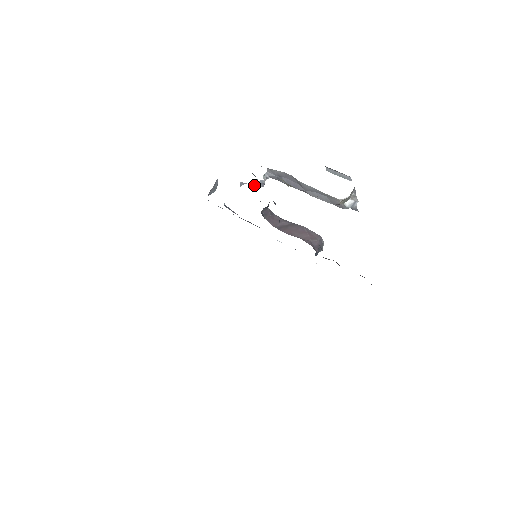
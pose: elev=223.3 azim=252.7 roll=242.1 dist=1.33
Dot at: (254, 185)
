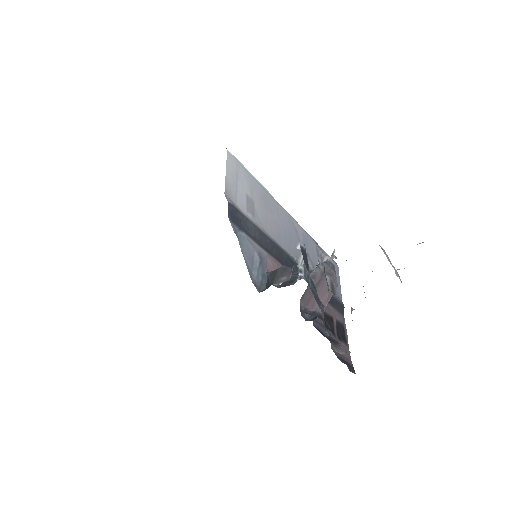
Dot at: occluded
